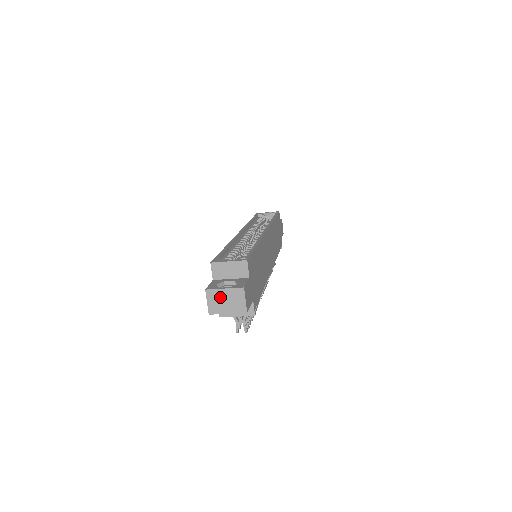
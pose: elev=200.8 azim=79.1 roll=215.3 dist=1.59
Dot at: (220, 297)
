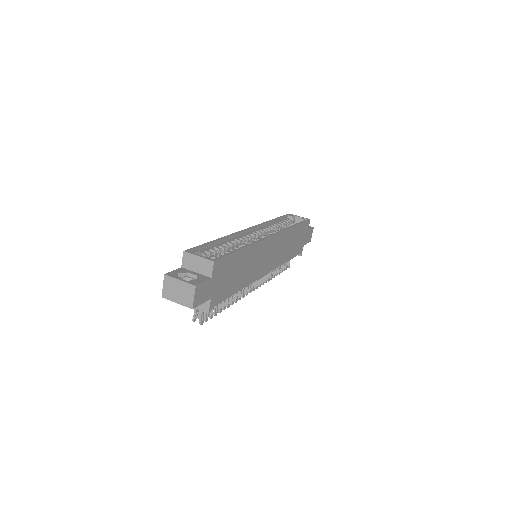
Dot at: (174, 286)
